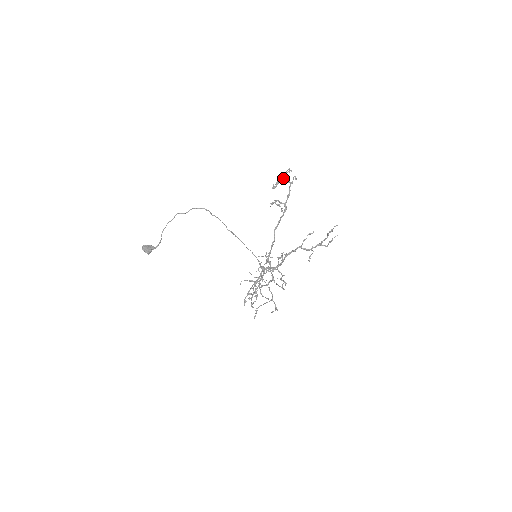
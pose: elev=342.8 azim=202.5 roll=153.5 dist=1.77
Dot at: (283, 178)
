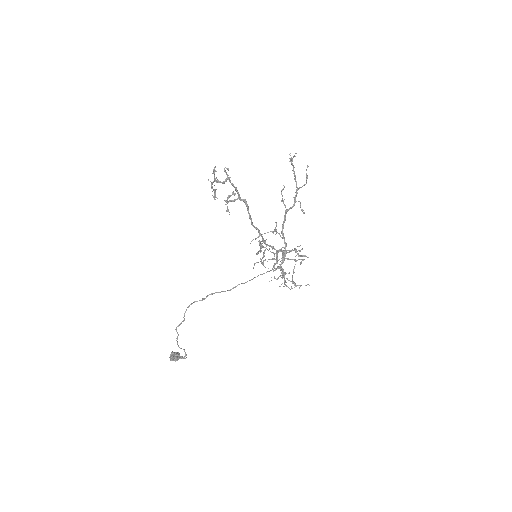
Dot at: (216, 182)
